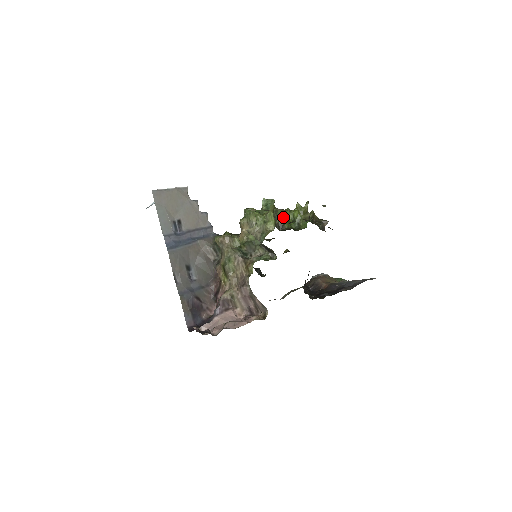
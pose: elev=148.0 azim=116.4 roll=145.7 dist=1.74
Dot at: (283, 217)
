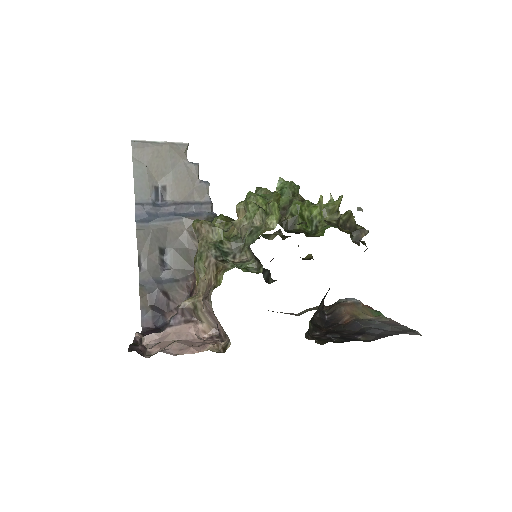
Dot at: (296, 212)
